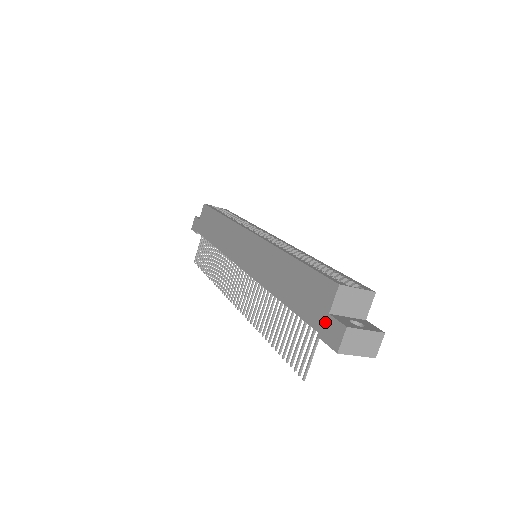
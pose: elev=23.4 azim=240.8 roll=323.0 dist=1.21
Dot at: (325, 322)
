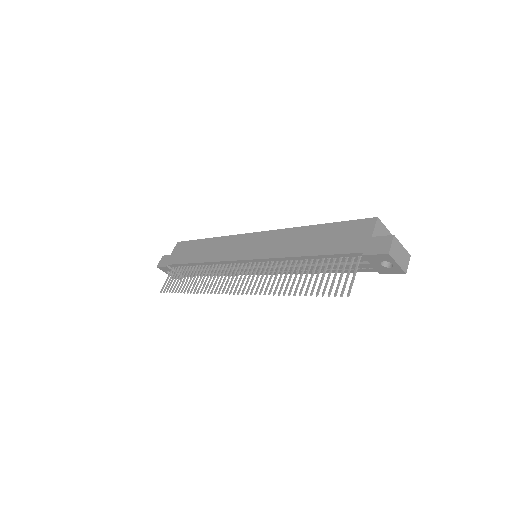
Dot at: (369, 243)
